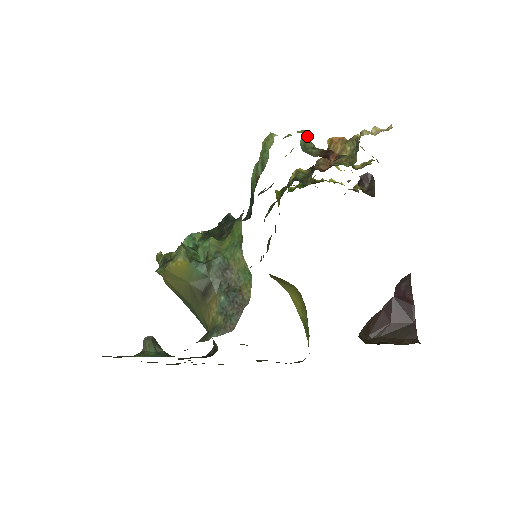
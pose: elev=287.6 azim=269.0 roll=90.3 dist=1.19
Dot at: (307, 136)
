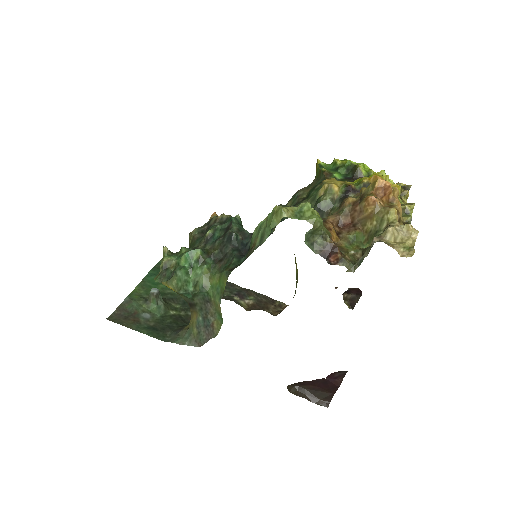
Dot at: (318, 227)
